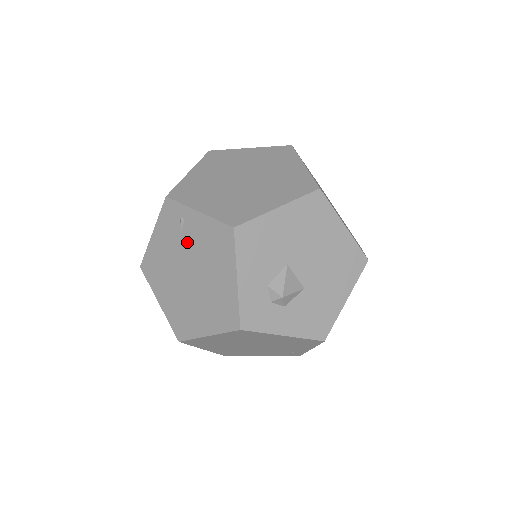
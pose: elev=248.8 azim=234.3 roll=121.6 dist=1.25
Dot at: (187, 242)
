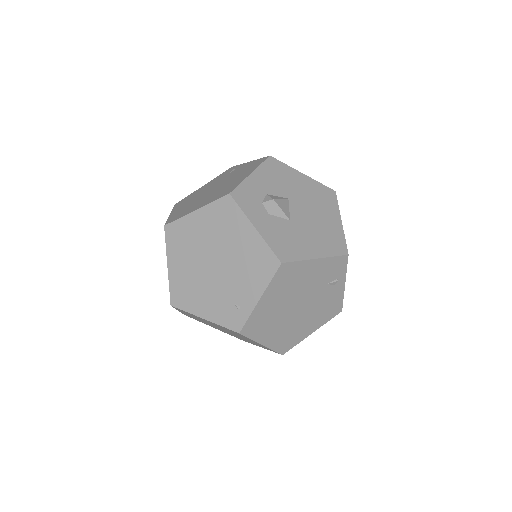
Dot at: (228, 176)
